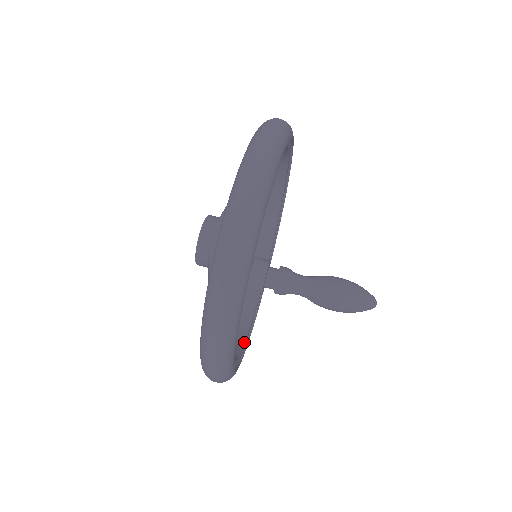
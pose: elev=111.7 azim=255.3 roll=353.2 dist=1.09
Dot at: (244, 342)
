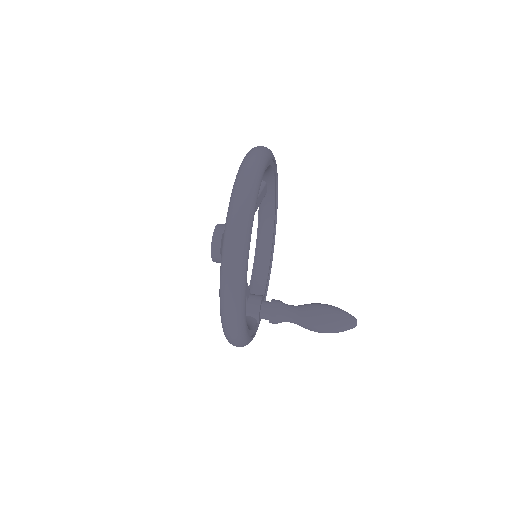
Dot at: (247, 327)
